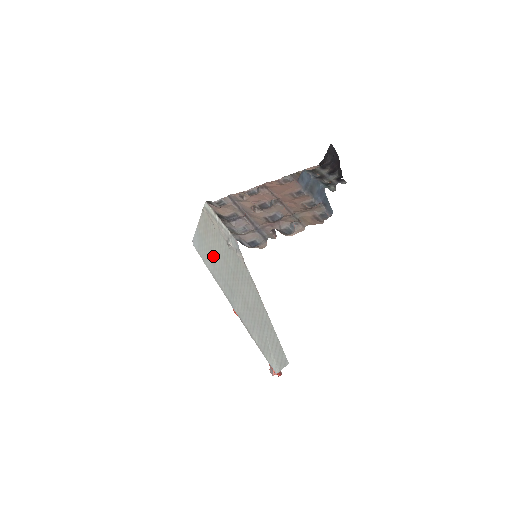
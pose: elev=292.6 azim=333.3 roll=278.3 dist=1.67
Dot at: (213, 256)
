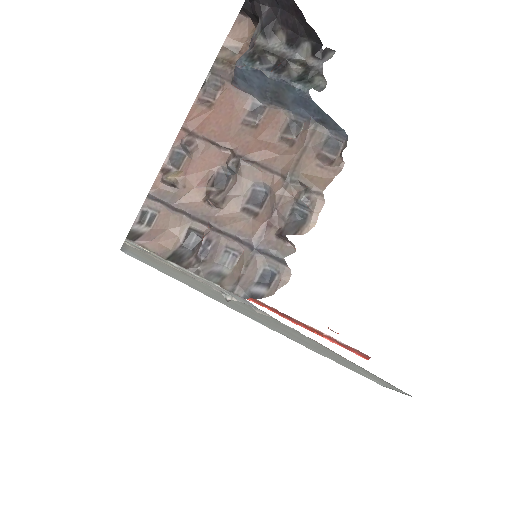
Dot at: occluded
